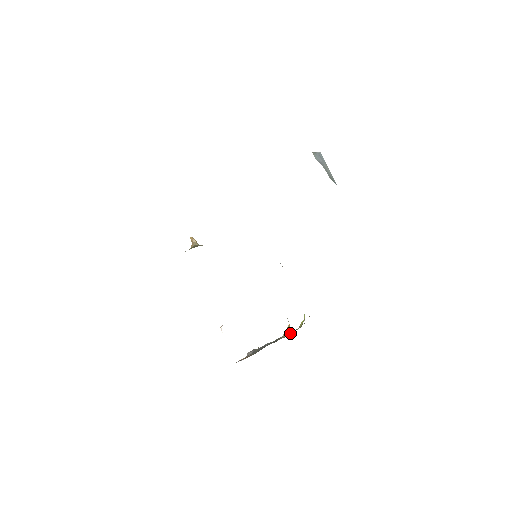
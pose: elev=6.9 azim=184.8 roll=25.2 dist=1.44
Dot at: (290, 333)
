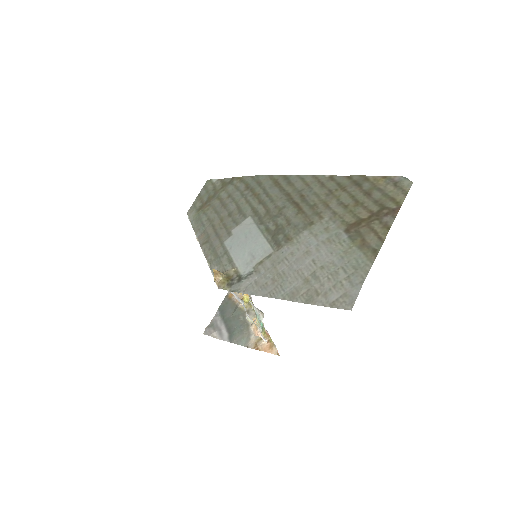
Dot at: (233, 297)
